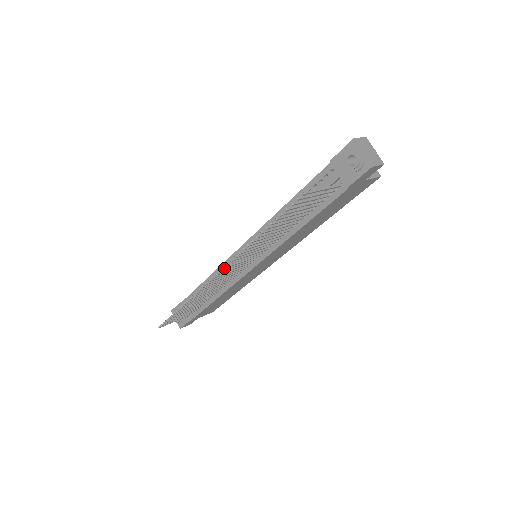
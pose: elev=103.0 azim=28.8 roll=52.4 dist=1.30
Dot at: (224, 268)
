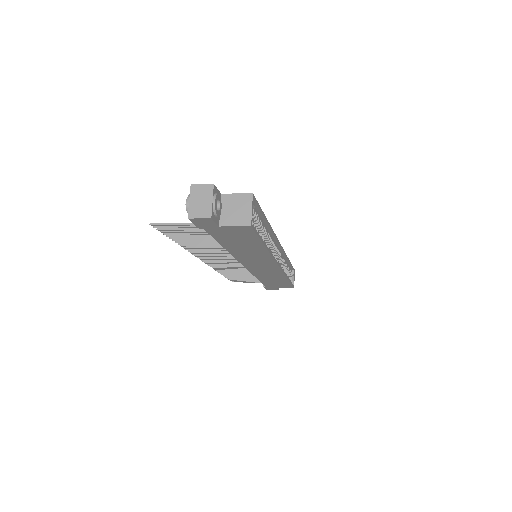
Dot at: (198, 257)
